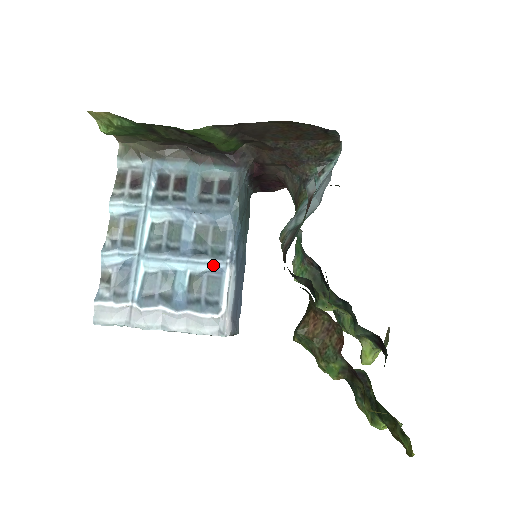
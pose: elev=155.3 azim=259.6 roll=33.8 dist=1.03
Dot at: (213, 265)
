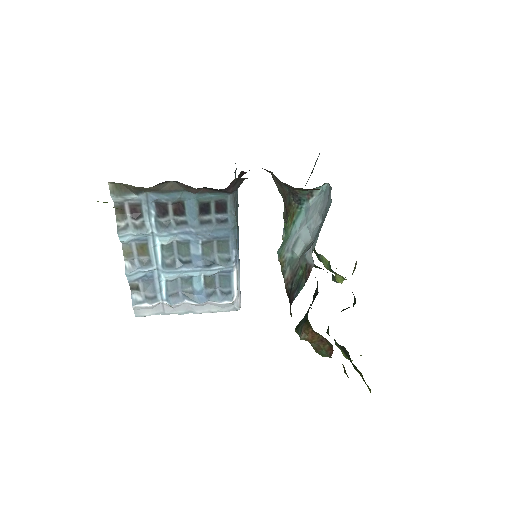
Dot at: (222, 269)
